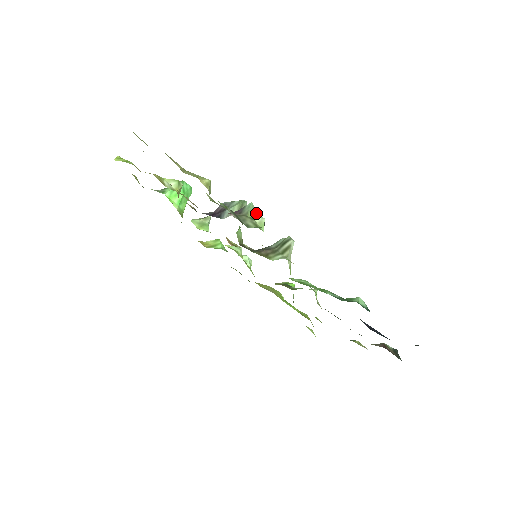
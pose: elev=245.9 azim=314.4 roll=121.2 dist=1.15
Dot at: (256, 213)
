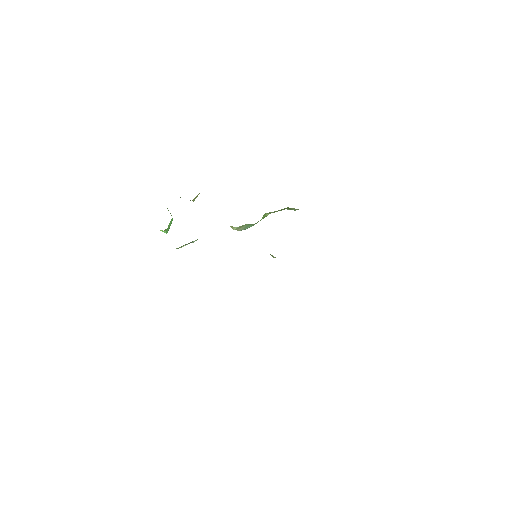
Dot at: occluded
